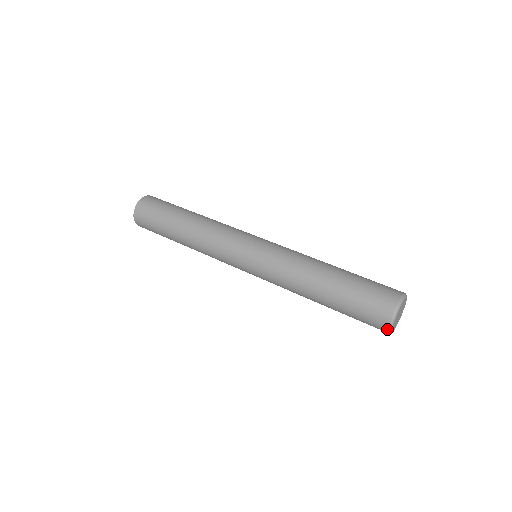
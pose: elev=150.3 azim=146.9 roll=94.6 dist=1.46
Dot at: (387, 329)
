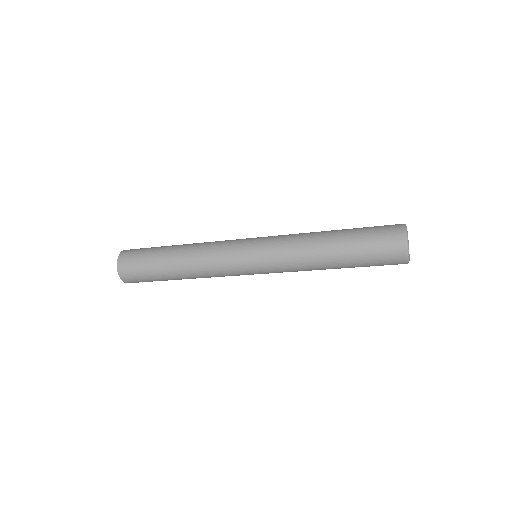
Dot at: (405, 248)
